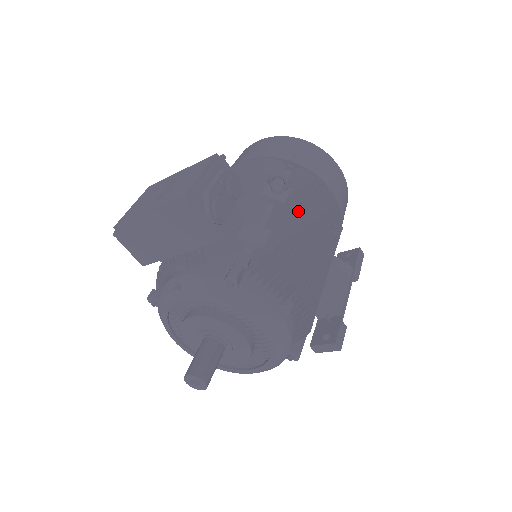
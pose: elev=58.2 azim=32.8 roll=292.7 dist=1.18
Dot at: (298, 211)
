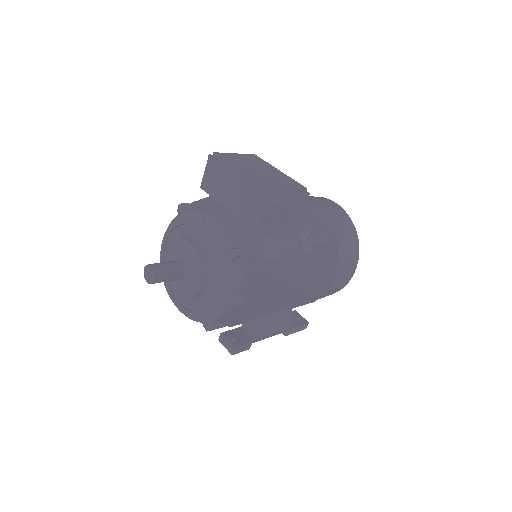
Dot at: (305, 265)
